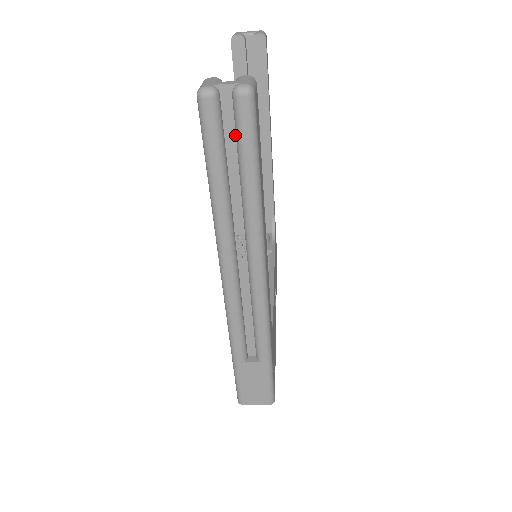
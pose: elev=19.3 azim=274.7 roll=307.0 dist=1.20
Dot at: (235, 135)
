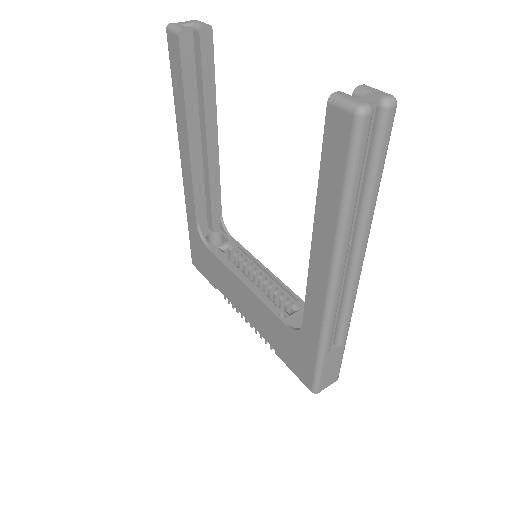
Dot at: (368, 146)
